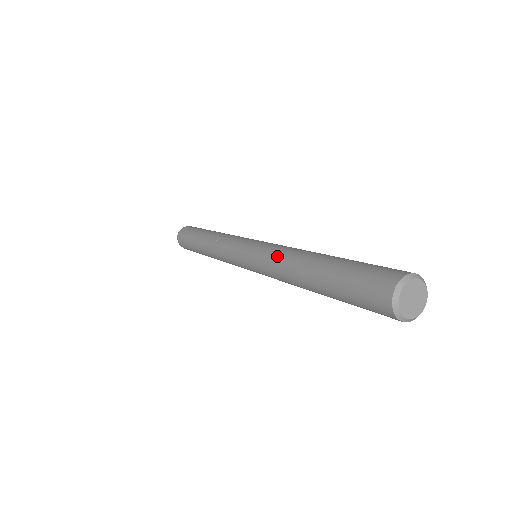
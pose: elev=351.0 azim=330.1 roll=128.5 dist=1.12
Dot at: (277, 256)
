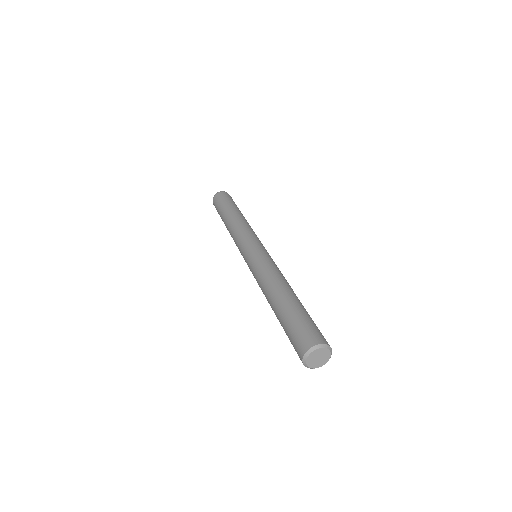
Dot at: (268, 270)
